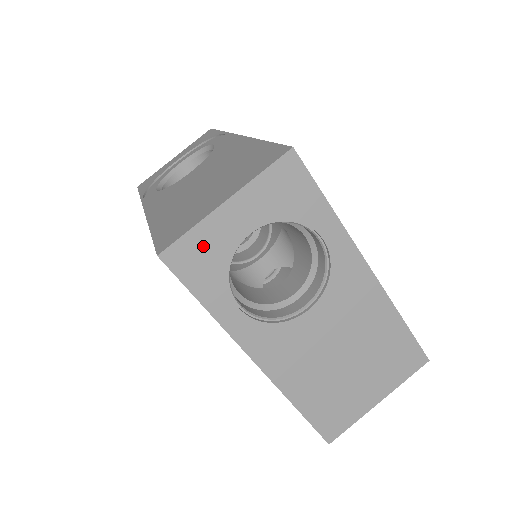
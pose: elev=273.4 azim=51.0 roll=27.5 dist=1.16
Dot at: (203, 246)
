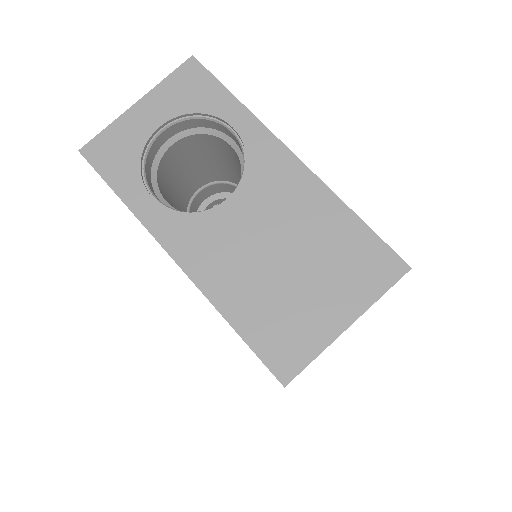
Dot at: (117, 140)
